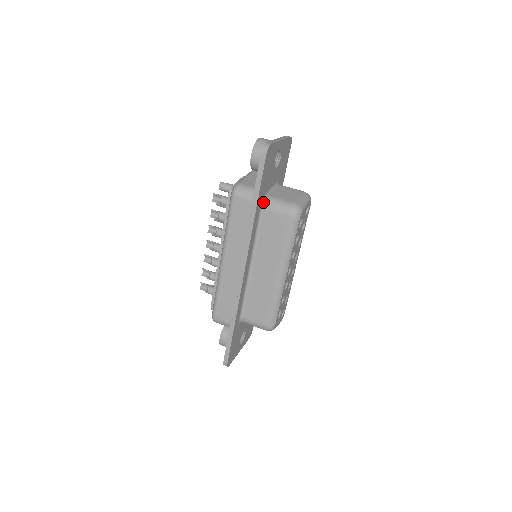
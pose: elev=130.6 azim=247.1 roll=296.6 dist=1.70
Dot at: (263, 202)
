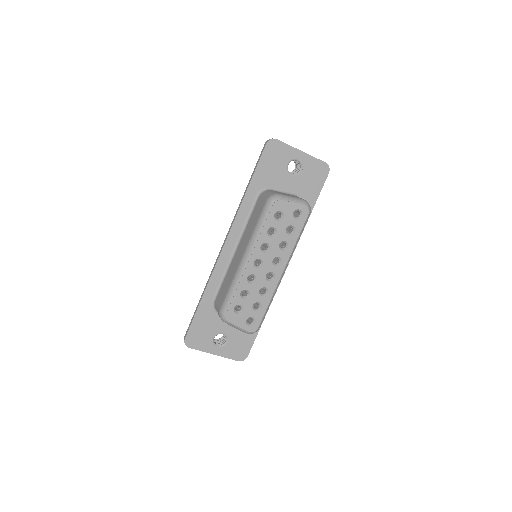
Dot at: (262, 192)
